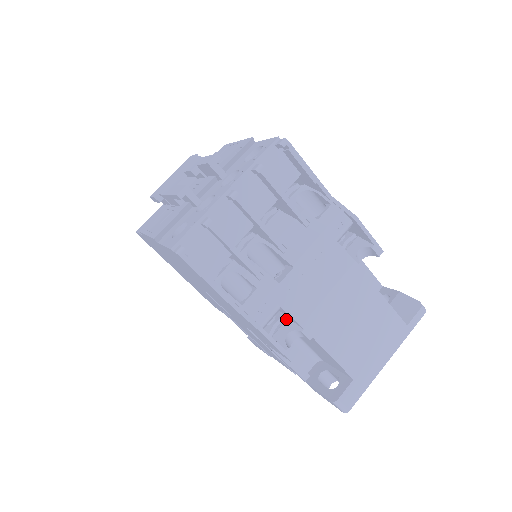
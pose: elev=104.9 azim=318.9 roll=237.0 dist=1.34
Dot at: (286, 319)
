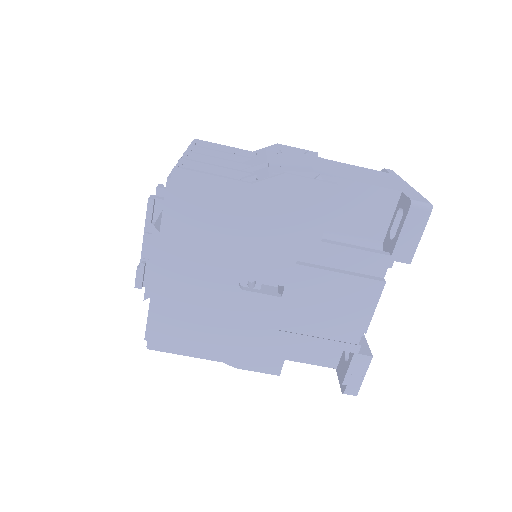
Dot at: occluded
